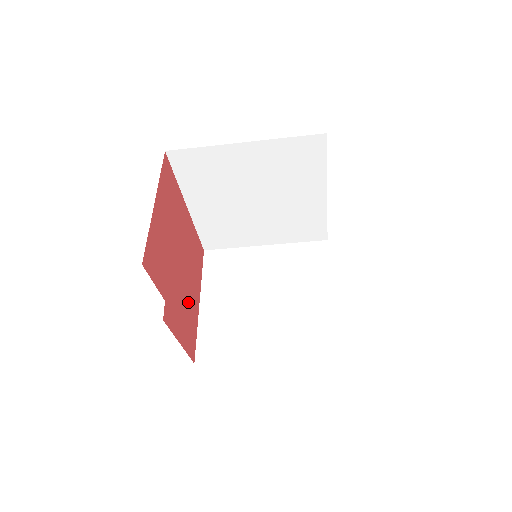
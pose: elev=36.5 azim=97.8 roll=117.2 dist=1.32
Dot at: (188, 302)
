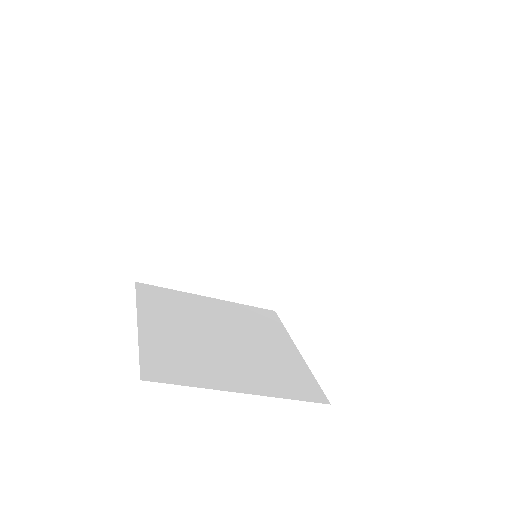
Dot at: occluded
